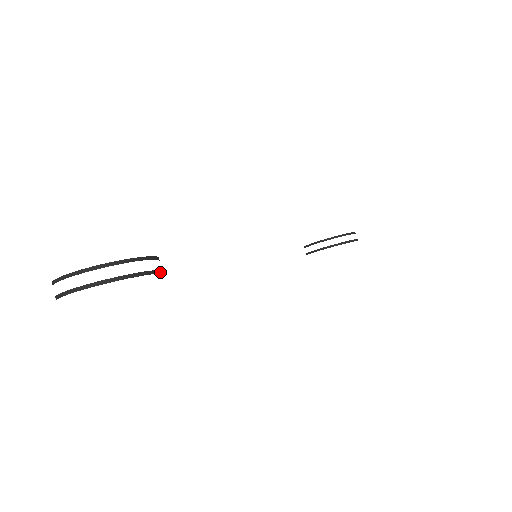
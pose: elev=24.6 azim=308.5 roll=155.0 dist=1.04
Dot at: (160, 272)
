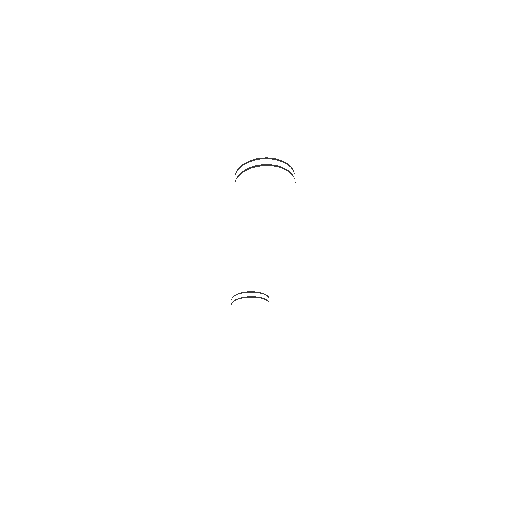
Dot at: occluded
